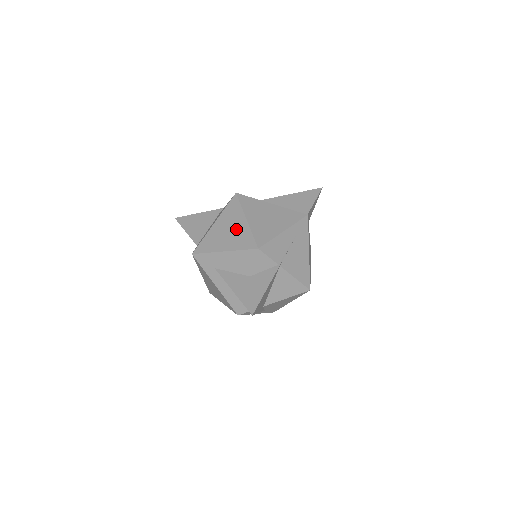
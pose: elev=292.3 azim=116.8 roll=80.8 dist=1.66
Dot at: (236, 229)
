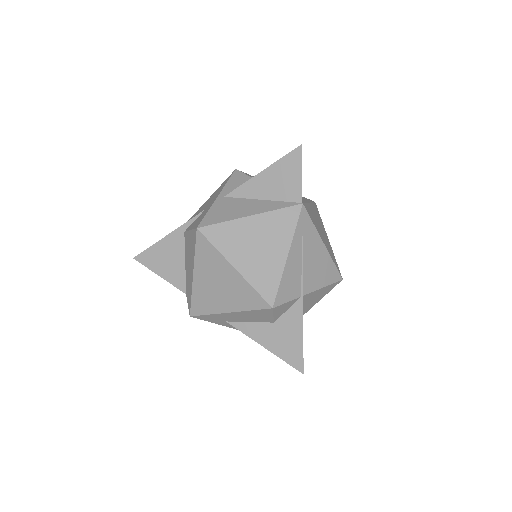
Dot at: (228, 283)
